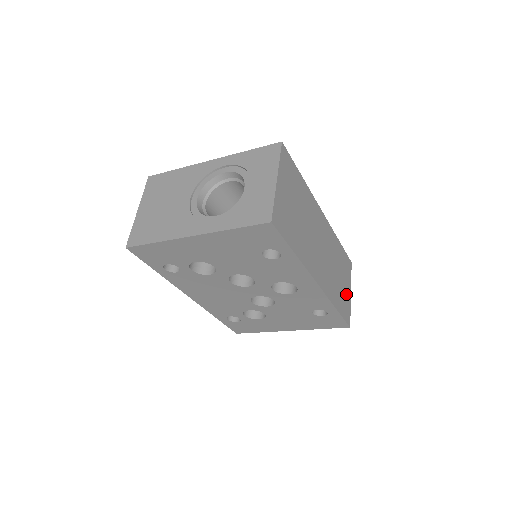
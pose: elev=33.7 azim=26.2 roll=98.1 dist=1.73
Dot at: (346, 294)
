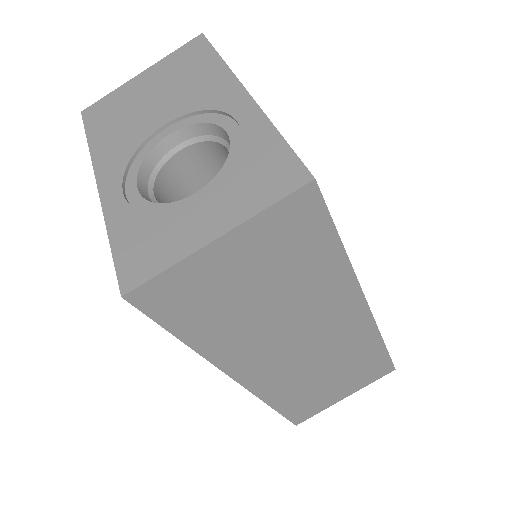
Dot at: (328, 397)
